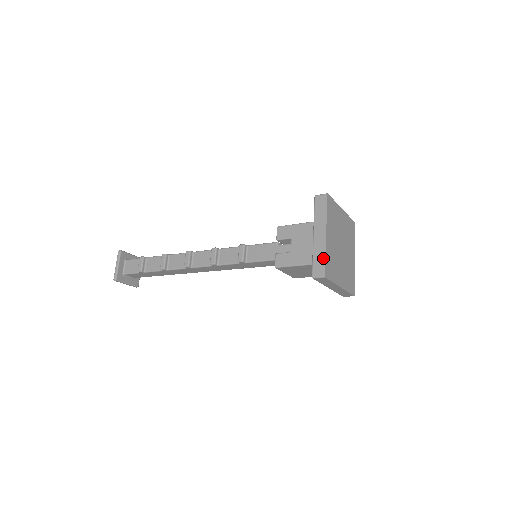
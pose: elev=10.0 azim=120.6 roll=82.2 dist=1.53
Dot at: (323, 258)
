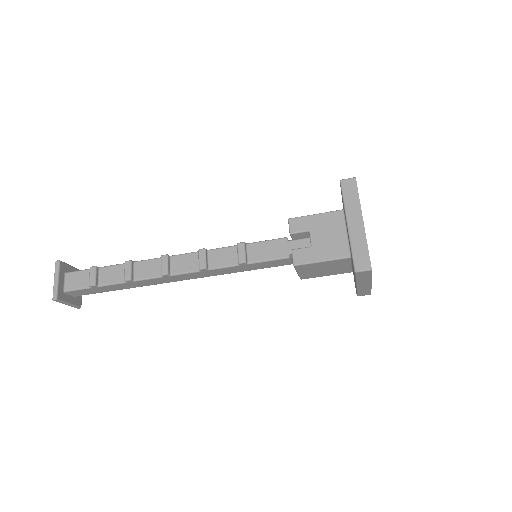
Dot at: (365, 248)
